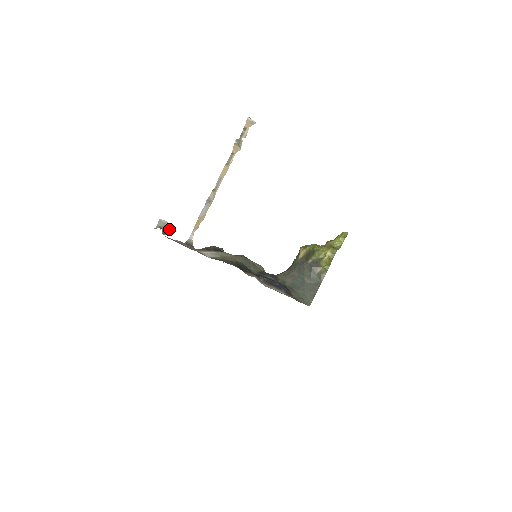
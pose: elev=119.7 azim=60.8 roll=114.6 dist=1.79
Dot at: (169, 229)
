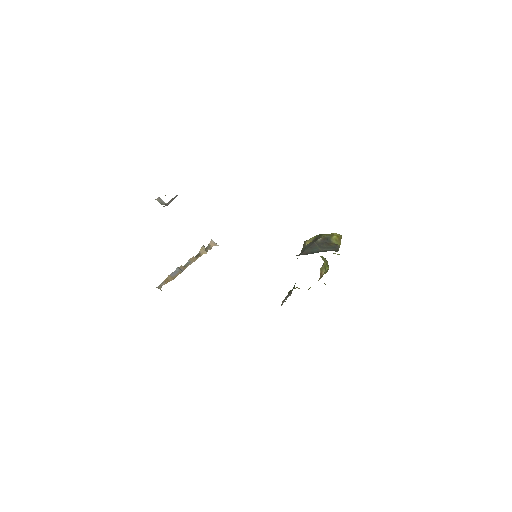
Dot at: (170, 200)
